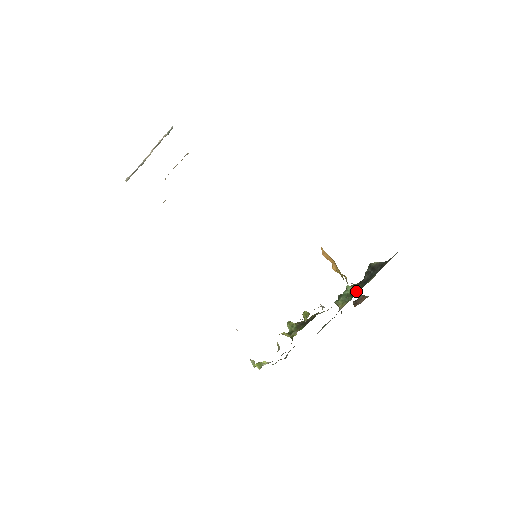
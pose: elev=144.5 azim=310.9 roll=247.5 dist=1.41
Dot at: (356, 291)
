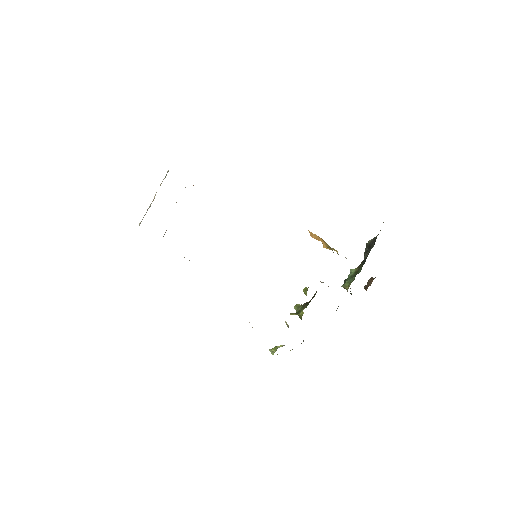
Dot at: (359, 271)
